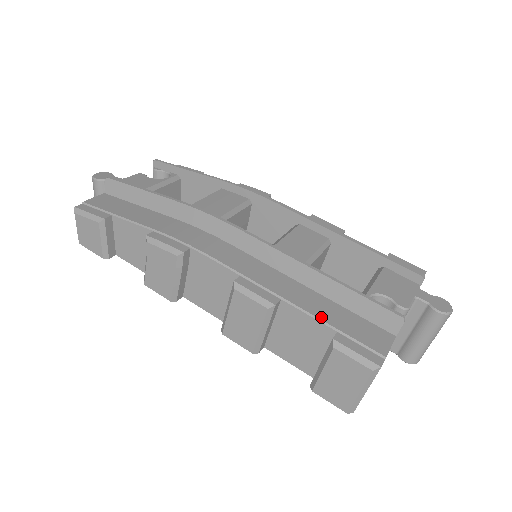
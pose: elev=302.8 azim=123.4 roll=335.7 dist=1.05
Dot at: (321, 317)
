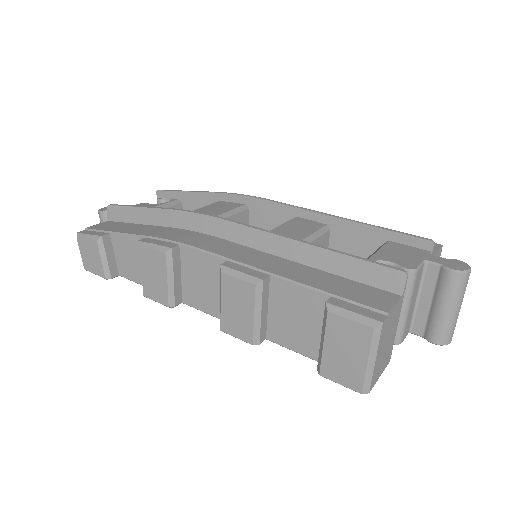
Dot at: (313, 285)
